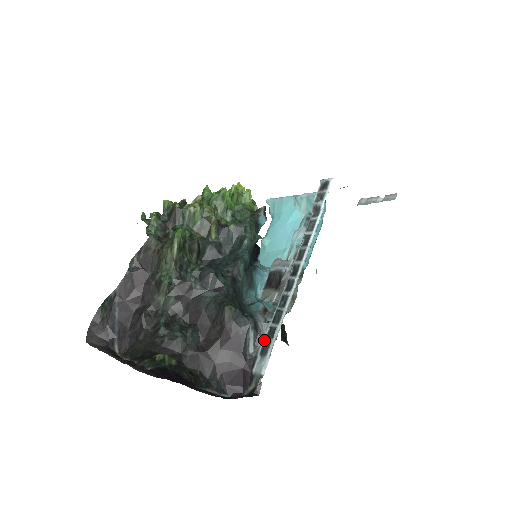
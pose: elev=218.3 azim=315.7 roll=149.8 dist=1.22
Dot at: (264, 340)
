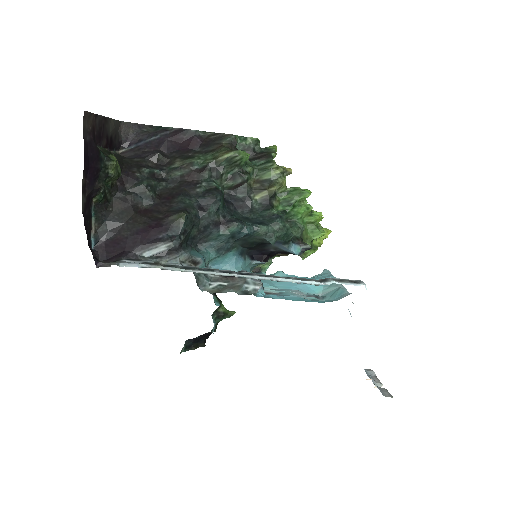
Dot at: (160, 262)
